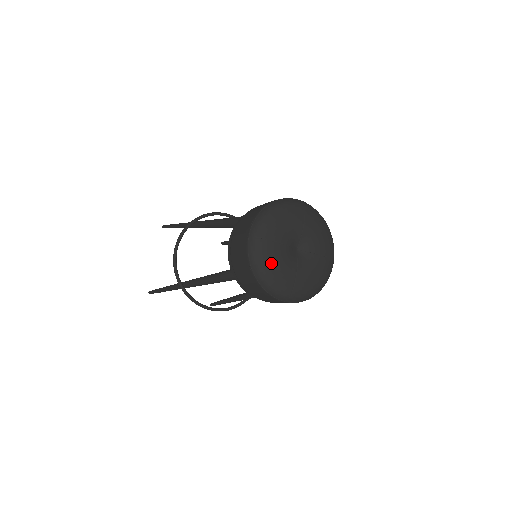
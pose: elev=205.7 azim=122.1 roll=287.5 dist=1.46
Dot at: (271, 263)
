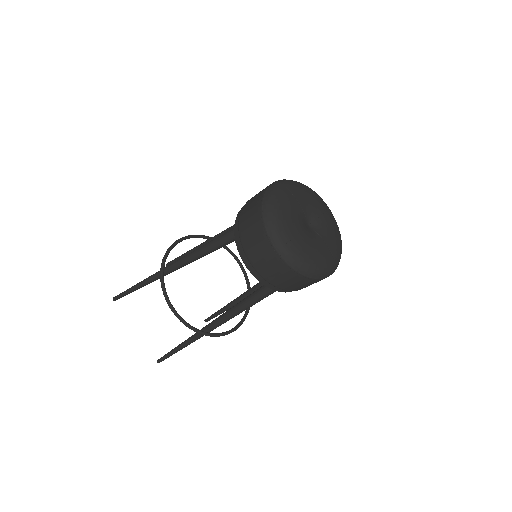
Dot at: (283, 205)
